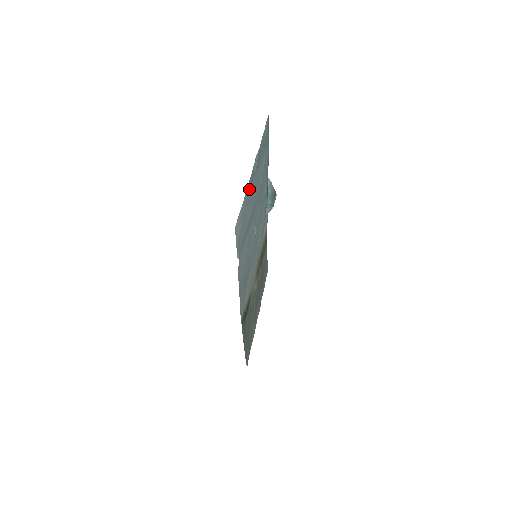
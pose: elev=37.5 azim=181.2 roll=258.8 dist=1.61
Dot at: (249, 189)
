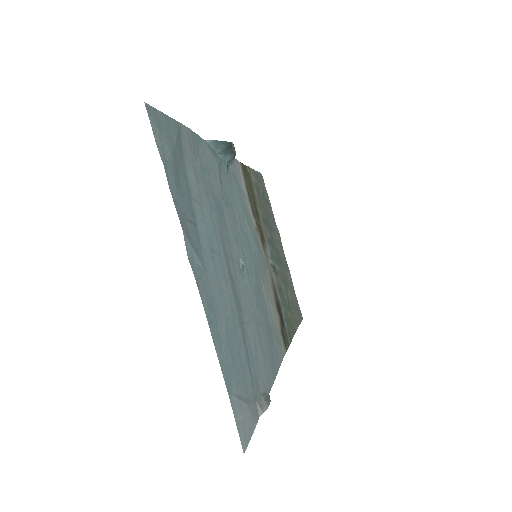
Dot at: (216, 329)
